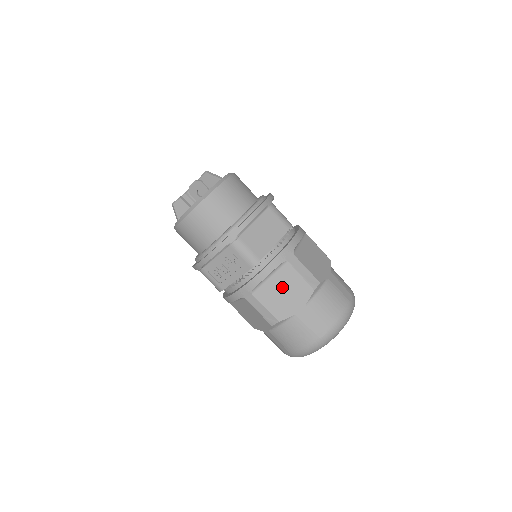
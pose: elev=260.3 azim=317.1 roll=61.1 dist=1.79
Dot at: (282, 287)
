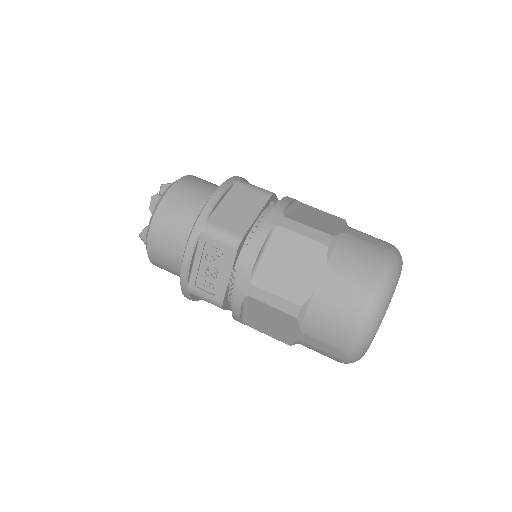
Dot at: (286, 260)
